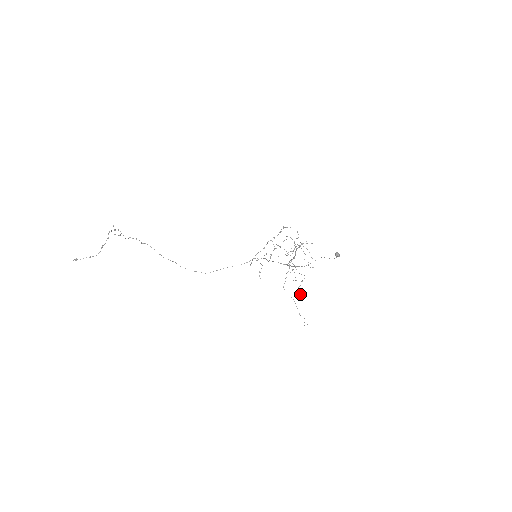
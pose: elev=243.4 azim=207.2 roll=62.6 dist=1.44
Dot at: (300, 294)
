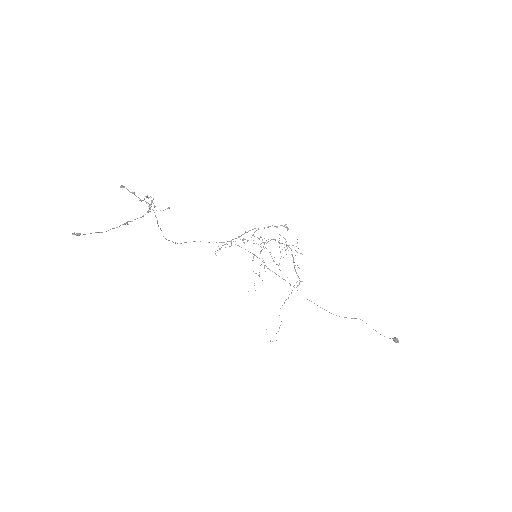
Dot at: (255, 290)
